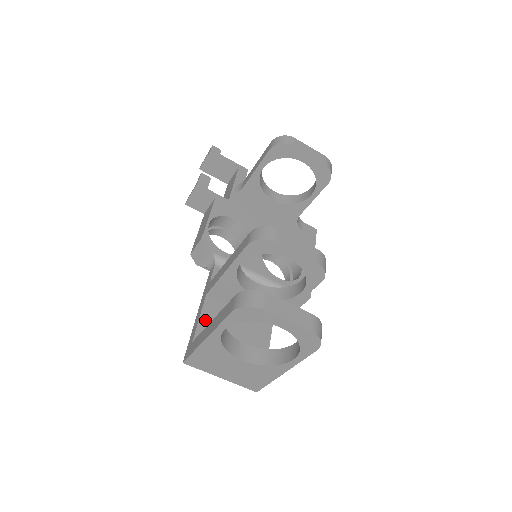
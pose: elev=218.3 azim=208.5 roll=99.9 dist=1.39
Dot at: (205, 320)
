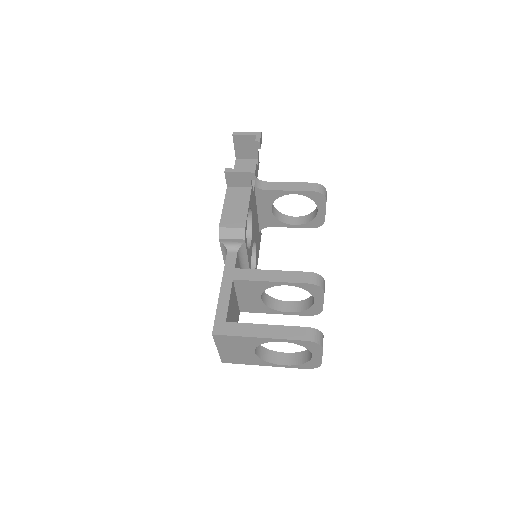
Dot at: (230, 303)
